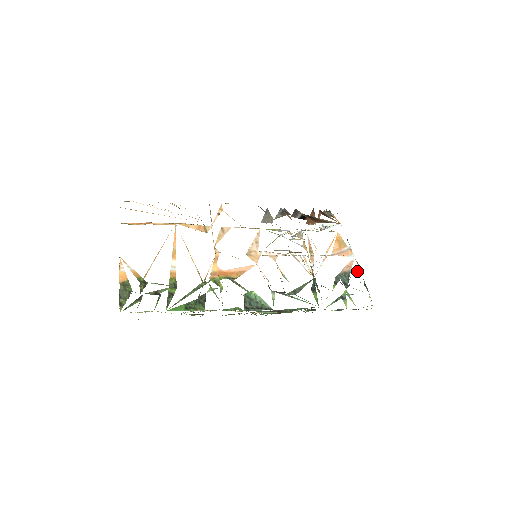
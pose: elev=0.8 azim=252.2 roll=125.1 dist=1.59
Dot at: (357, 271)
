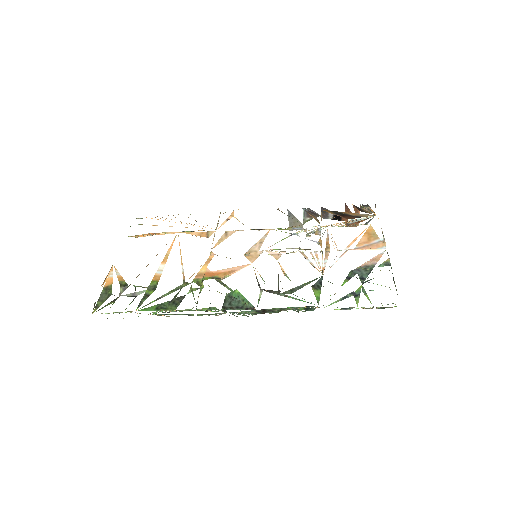
Dot at: (385, 264)
